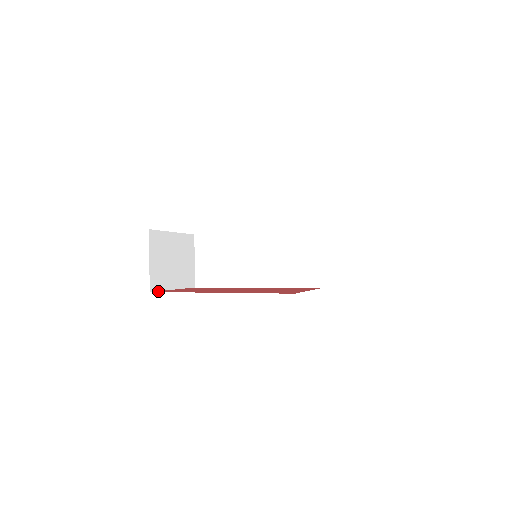
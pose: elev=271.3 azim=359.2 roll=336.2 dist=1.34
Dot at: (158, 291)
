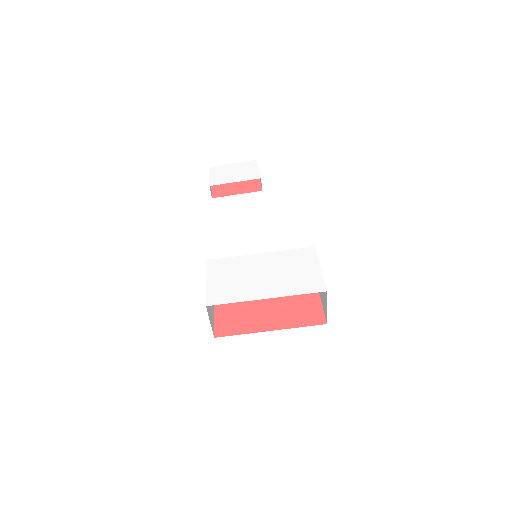
Dot at: (217, 332)
